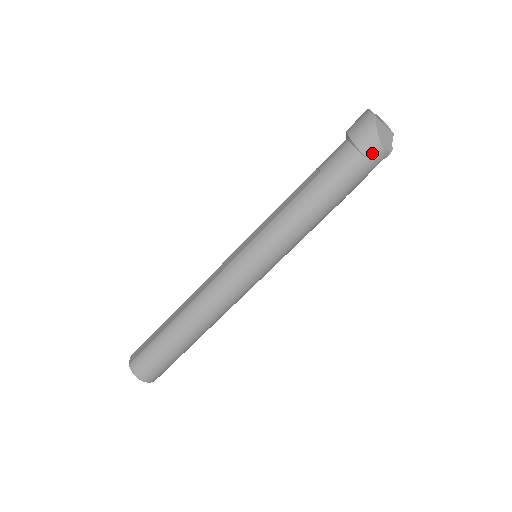
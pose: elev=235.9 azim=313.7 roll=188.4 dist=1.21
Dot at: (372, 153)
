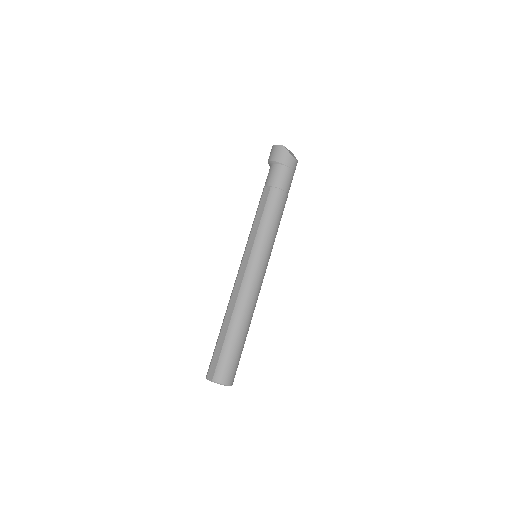
Dot at: (292, 164)
